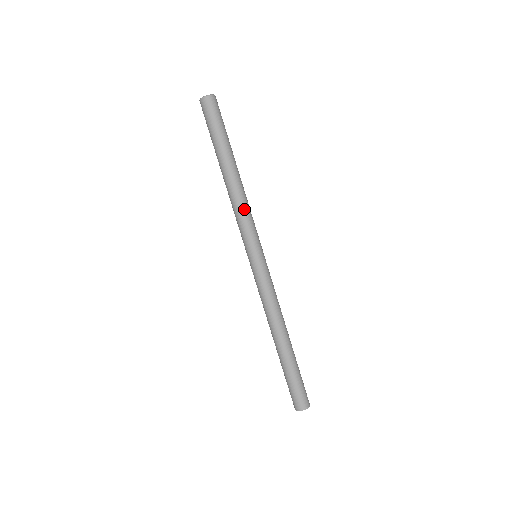
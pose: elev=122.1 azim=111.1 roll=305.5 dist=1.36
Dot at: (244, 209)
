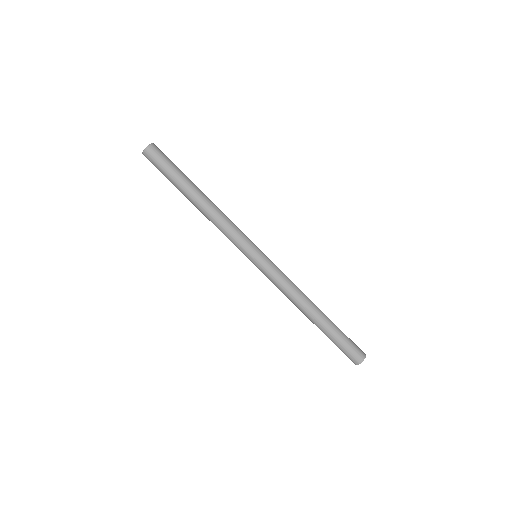
Dot at: (228, 221)
